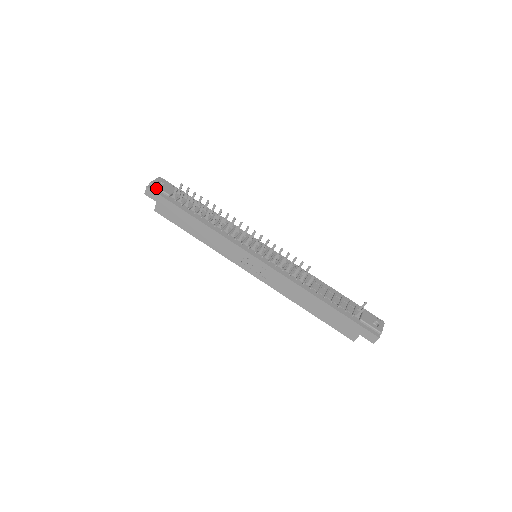
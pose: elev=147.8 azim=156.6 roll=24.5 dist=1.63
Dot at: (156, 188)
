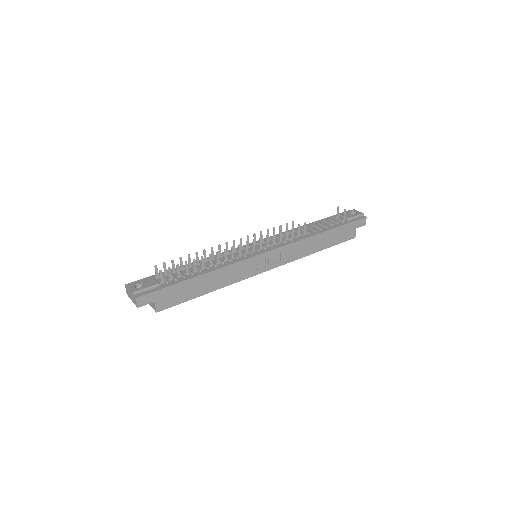
Dot at: (143, 291)
